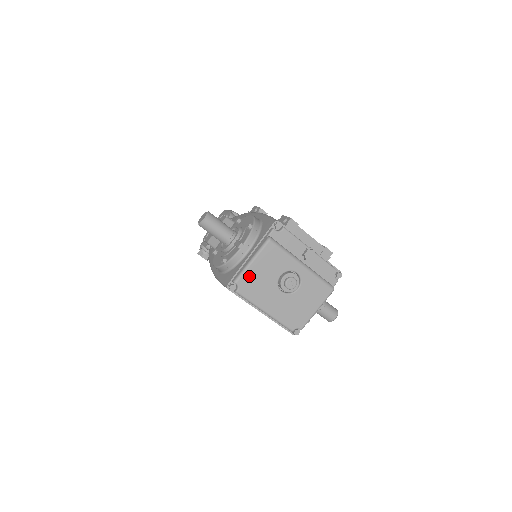
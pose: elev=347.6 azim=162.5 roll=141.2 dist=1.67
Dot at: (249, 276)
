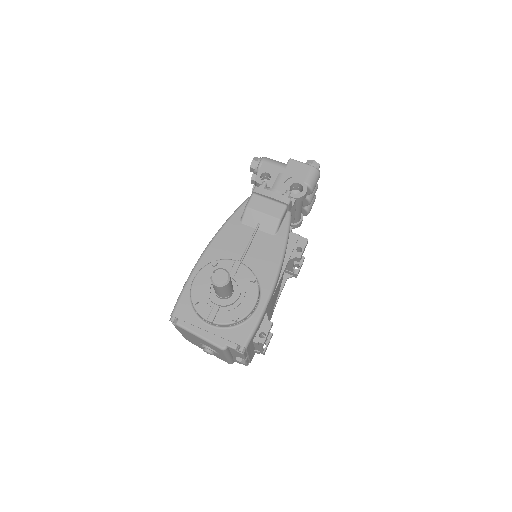
Dot at: (189, 333)
